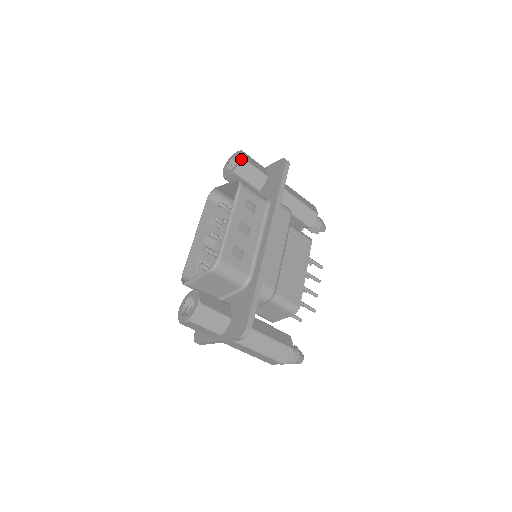
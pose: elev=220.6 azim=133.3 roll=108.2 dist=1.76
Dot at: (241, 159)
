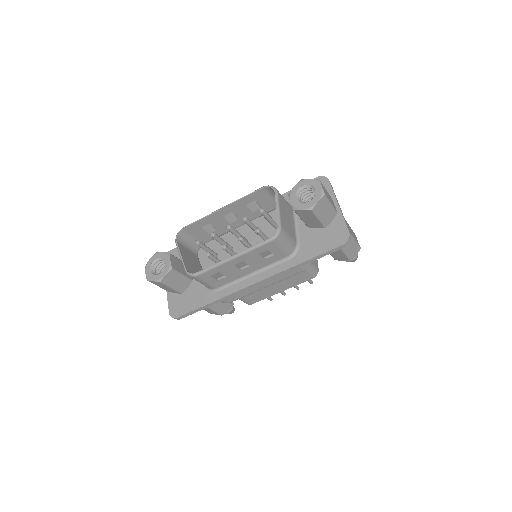
Dot at: (309, 208)
